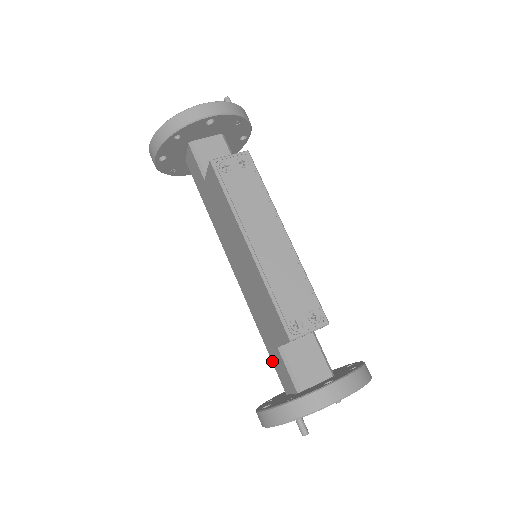
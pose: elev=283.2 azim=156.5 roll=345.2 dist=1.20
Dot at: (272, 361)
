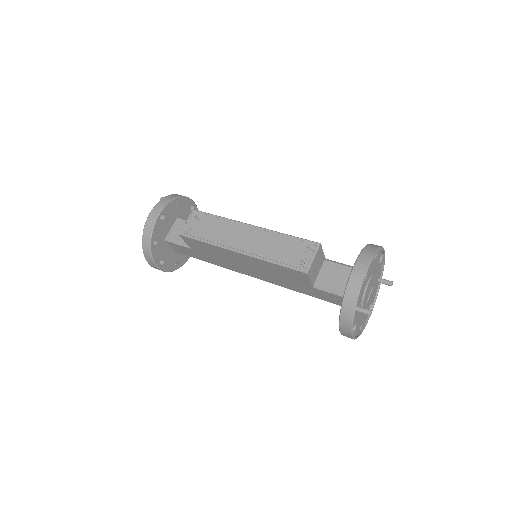
Dot at: occluded
